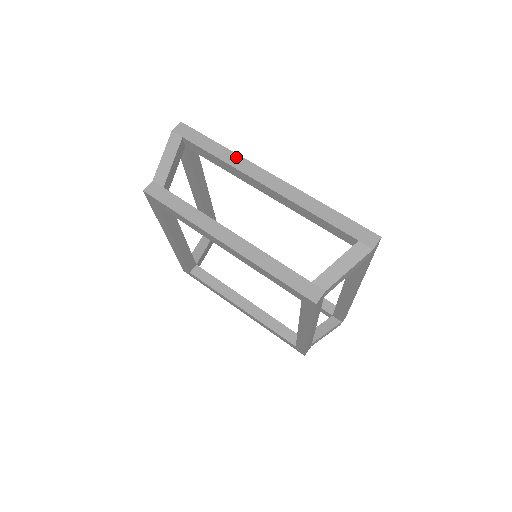
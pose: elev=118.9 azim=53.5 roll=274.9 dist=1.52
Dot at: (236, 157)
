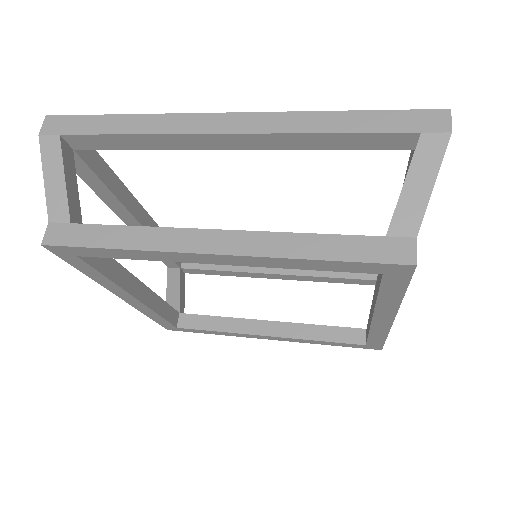
Dot at: (157, 118)
